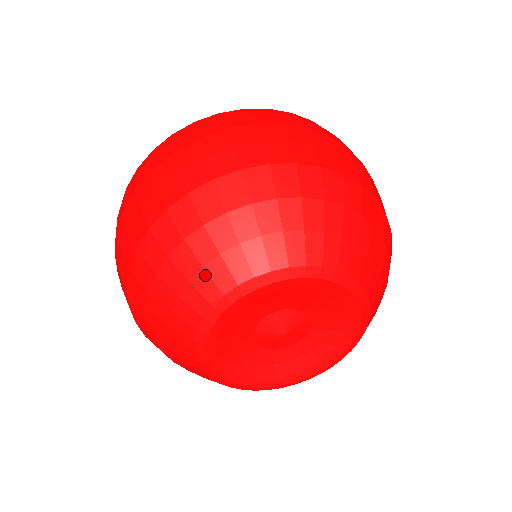
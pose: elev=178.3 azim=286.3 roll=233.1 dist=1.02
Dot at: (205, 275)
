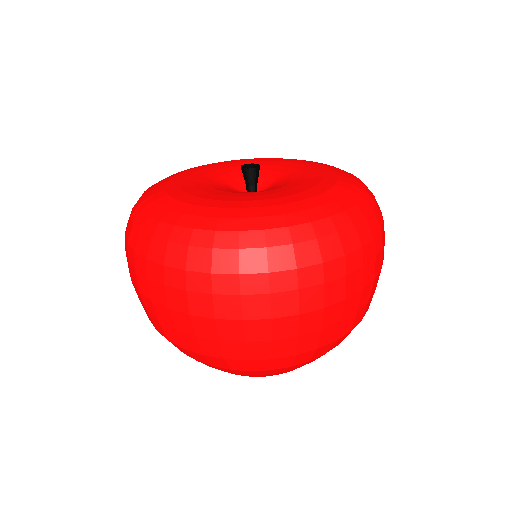
Dot at: (237, 374)
